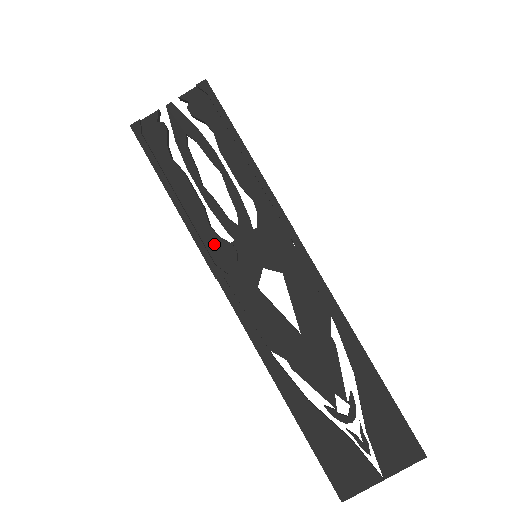
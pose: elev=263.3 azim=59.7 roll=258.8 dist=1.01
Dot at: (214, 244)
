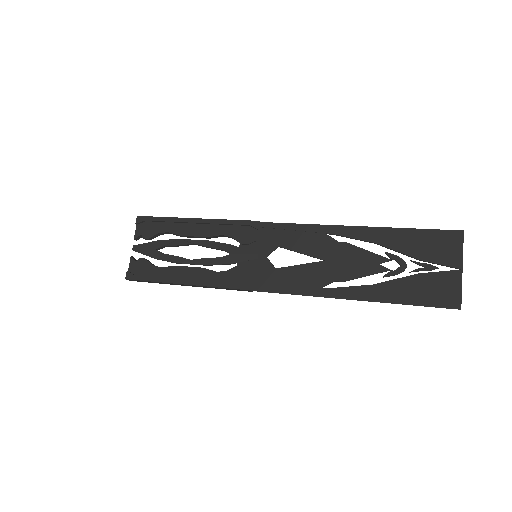
Dot at: (229, 277)
